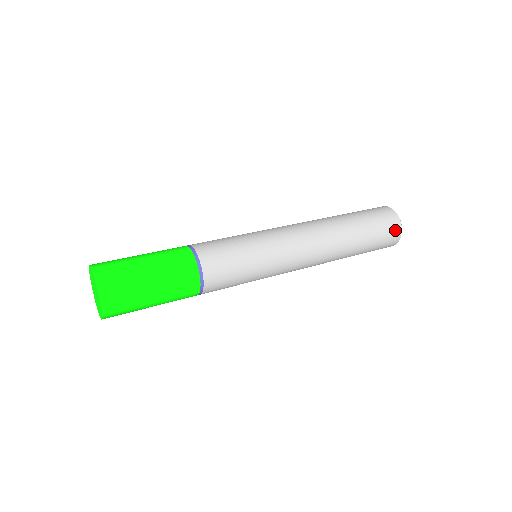
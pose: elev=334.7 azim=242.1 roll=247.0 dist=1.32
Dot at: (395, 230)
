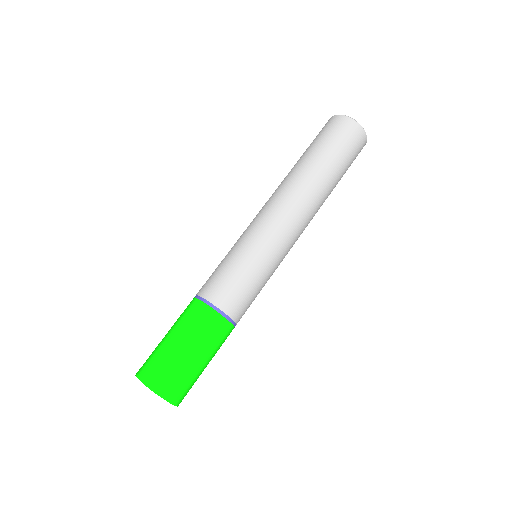
Dot at: occluded
